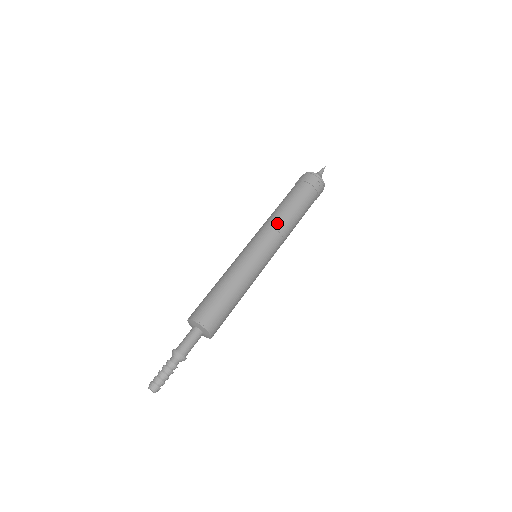
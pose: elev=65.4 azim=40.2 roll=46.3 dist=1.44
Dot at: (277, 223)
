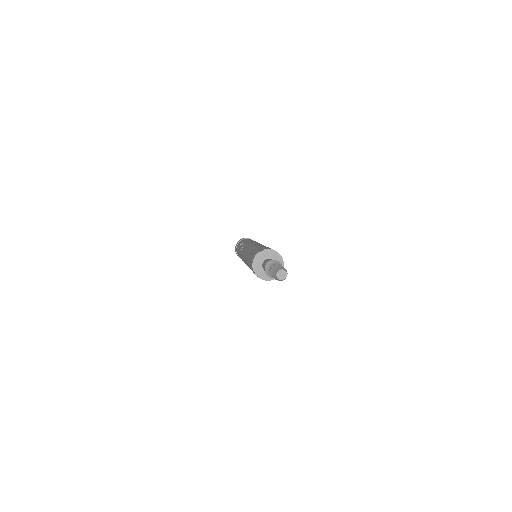
Dot at: (254, 241)
